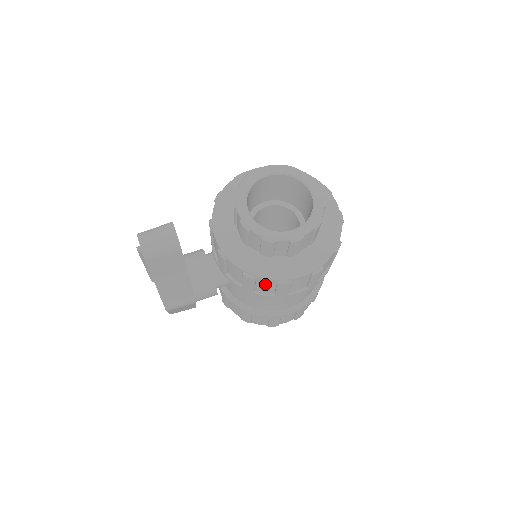
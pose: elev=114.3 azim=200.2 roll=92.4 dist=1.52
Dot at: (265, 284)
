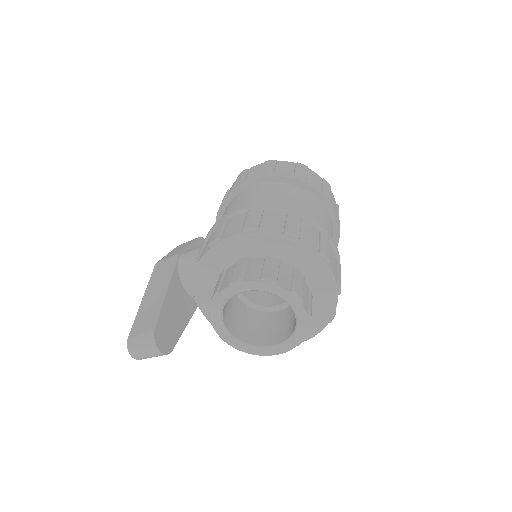
Dot at: occluded
